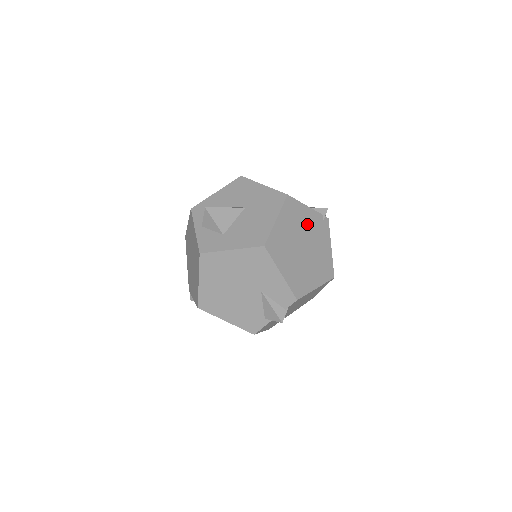
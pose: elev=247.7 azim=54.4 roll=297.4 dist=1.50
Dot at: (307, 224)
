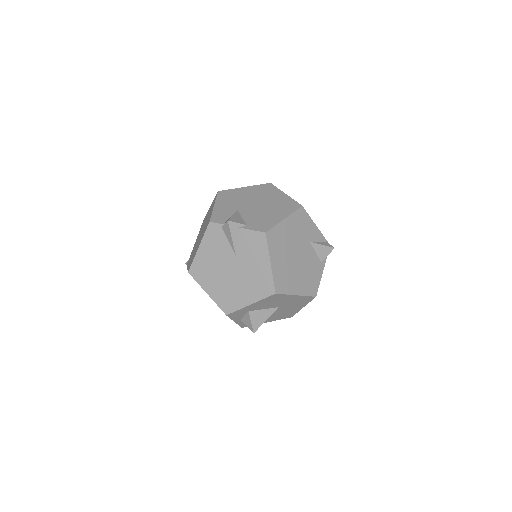
Dot at: occluded
